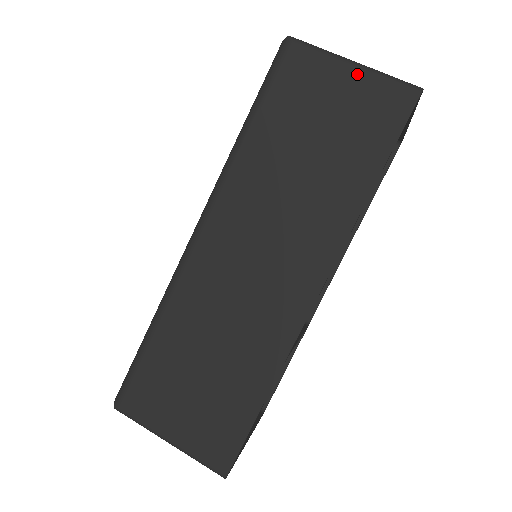
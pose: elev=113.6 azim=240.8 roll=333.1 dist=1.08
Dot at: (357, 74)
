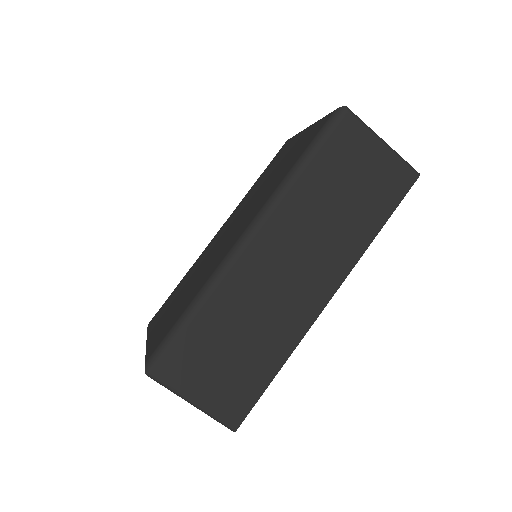
Dot at: (385, 151)
